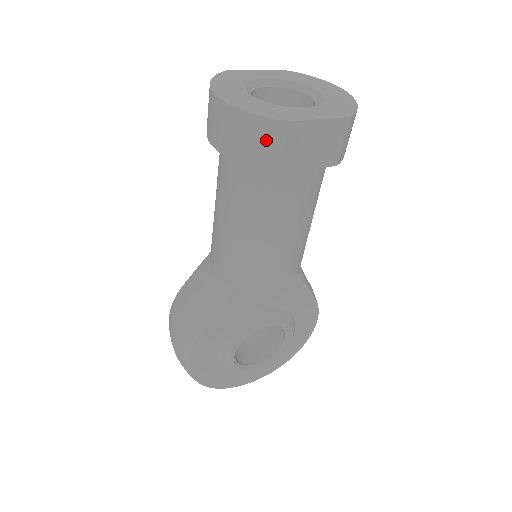
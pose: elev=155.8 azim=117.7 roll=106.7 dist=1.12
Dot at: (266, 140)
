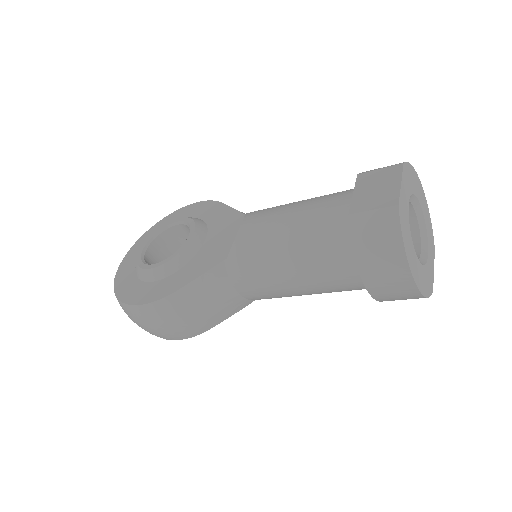
Dot at: occluded
